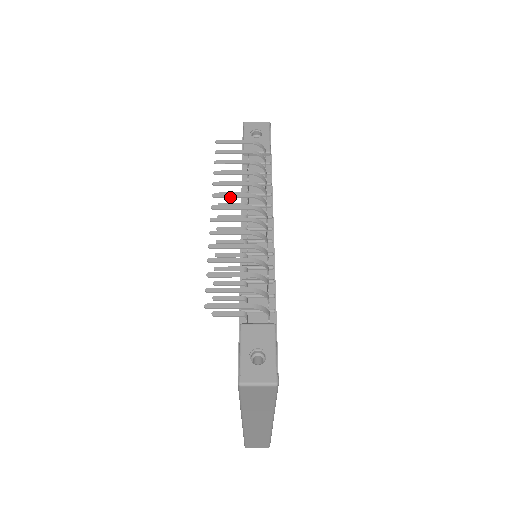
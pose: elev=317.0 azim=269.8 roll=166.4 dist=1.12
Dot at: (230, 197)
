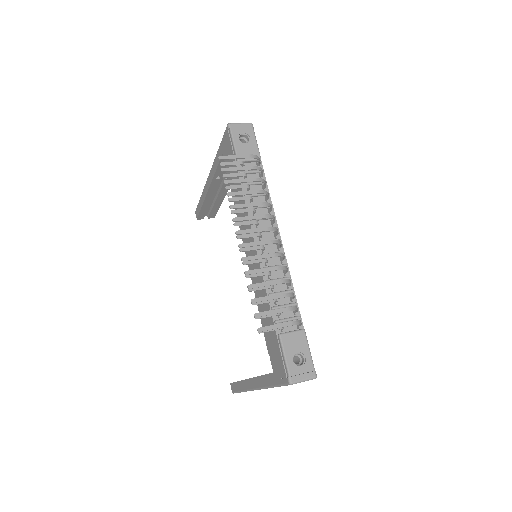
Dot at: occluded
